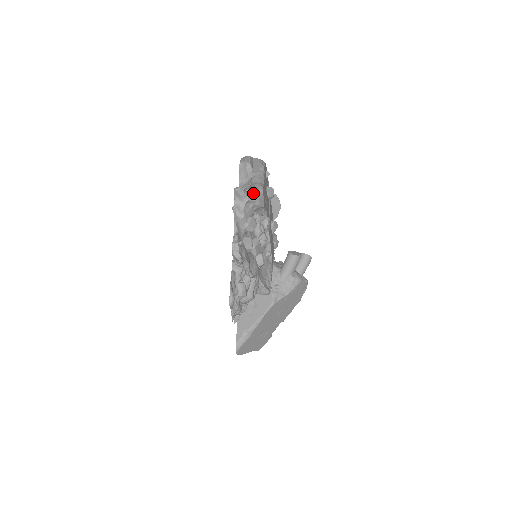
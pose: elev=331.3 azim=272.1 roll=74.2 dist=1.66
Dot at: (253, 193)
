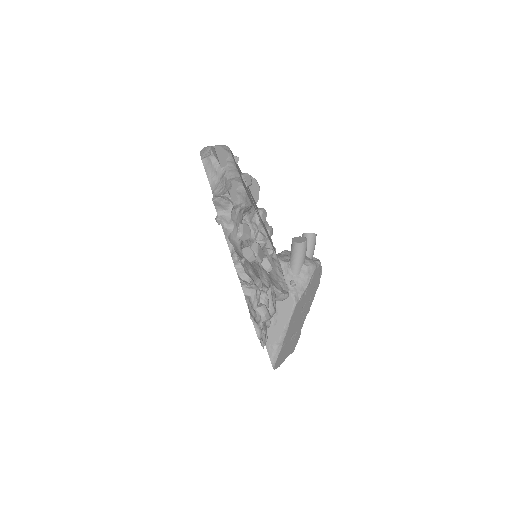
Dot at: (234, 195)
